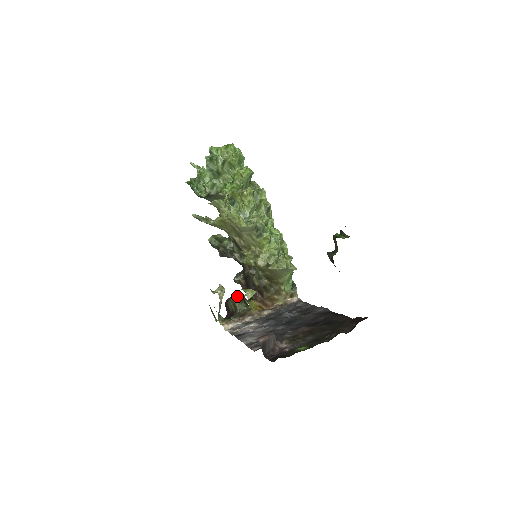
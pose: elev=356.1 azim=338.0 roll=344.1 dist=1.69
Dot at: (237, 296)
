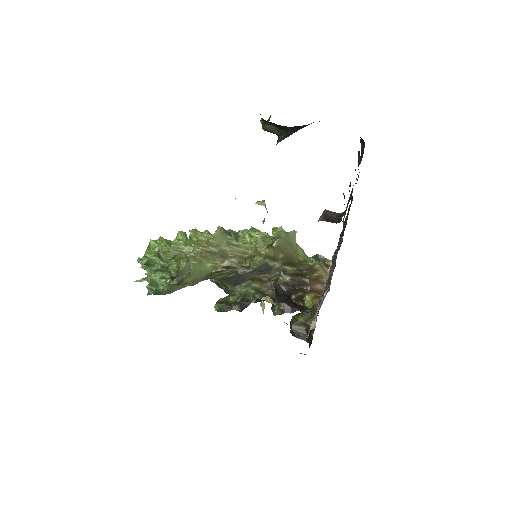
Dot at: (292, 316)
